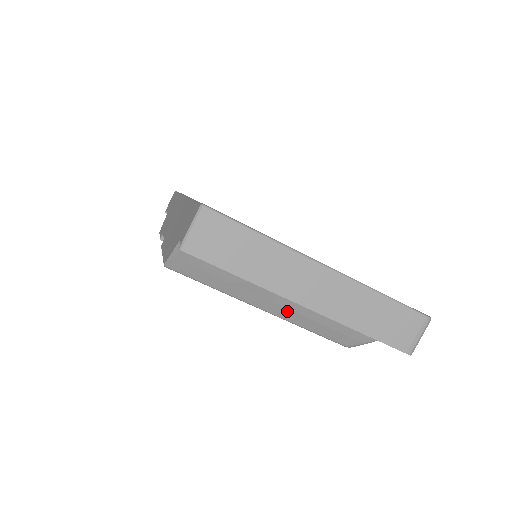
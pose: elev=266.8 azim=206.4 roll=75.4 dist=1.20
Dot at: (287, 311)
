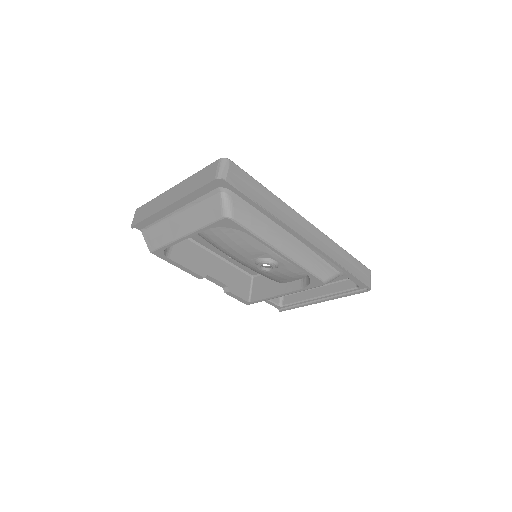
Dot at: (187, 225)
